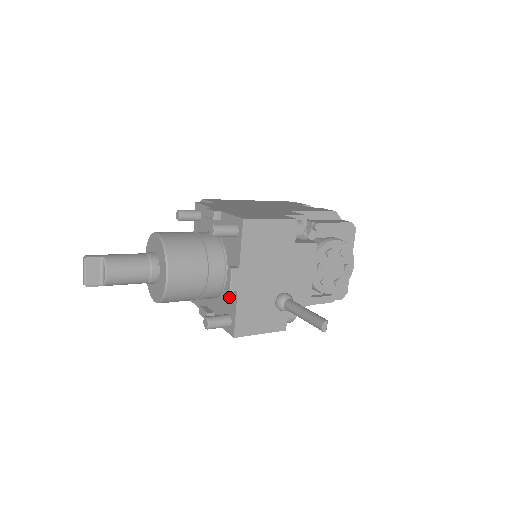
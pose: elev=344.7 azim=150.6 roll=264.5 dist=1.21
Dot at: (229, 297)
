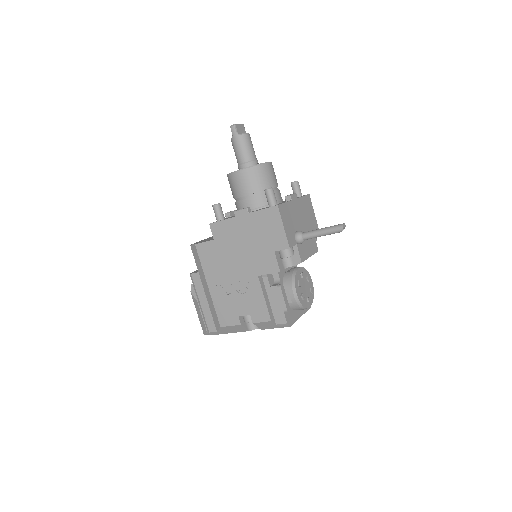
Dot at: occluded
